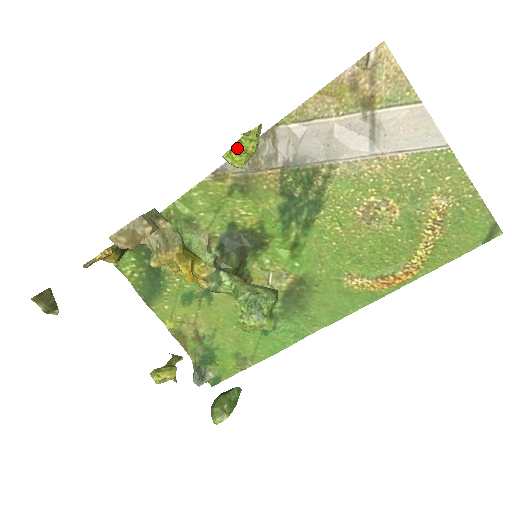
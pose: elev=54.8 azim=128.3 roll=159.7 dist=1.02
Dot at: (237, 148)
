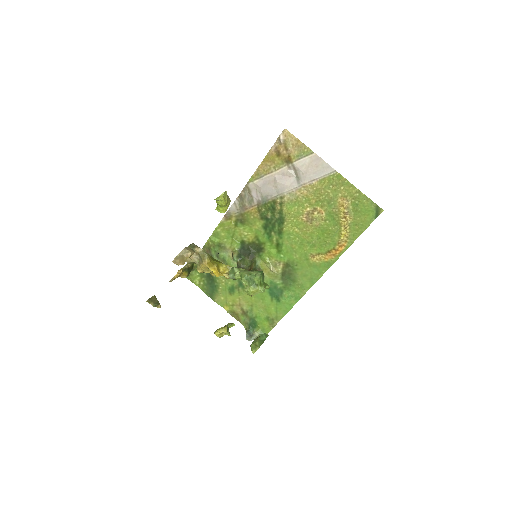
Dot at: (219, 205)
